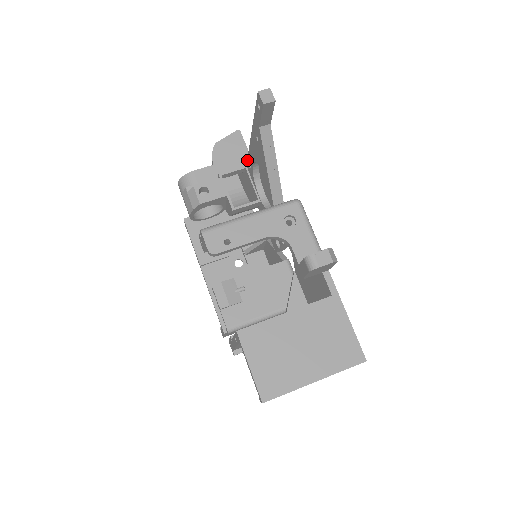
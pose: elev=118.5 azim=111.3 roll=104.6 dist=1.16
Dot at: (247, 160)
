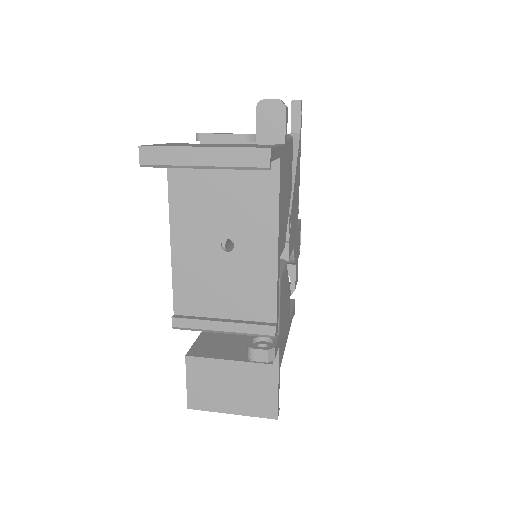
Dot at: occluded
